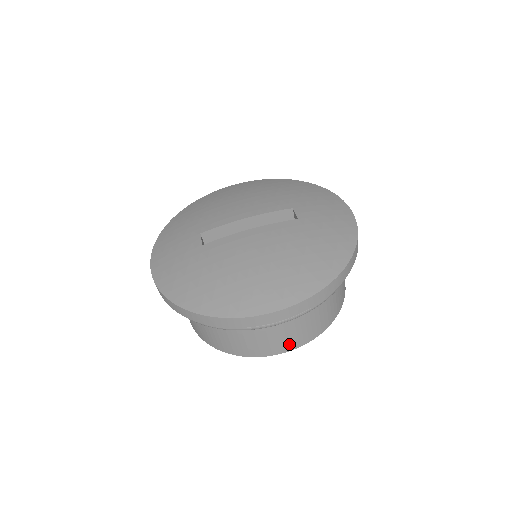
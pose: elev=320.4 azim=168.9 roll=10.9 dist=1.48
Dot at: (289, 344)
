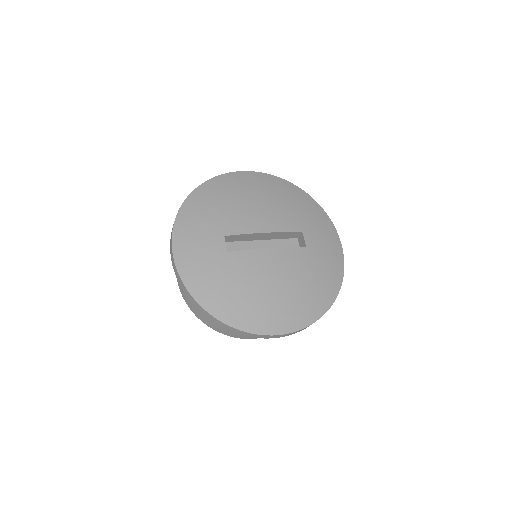
Dot at: occluded
